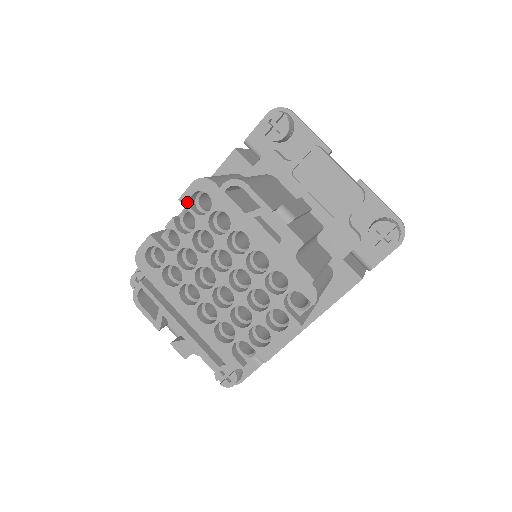
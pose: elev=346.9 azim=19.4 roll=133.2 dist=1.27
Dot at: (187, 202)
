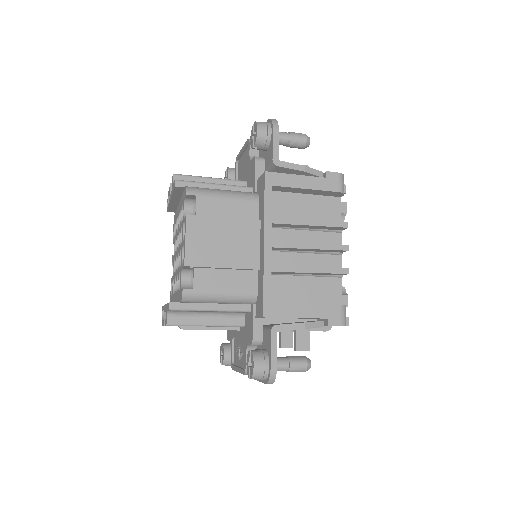
Dot at: (173, 240)
